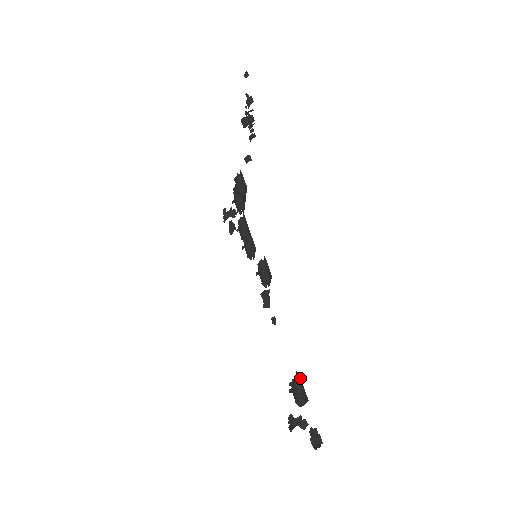
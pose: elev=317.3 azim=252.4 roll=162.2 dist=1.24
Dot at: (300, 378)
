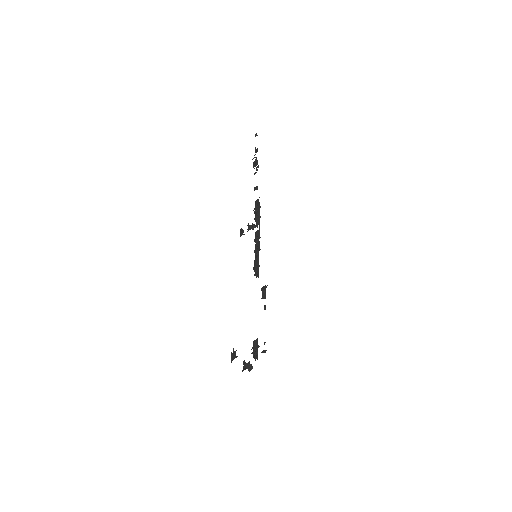
Dot at: occluded
